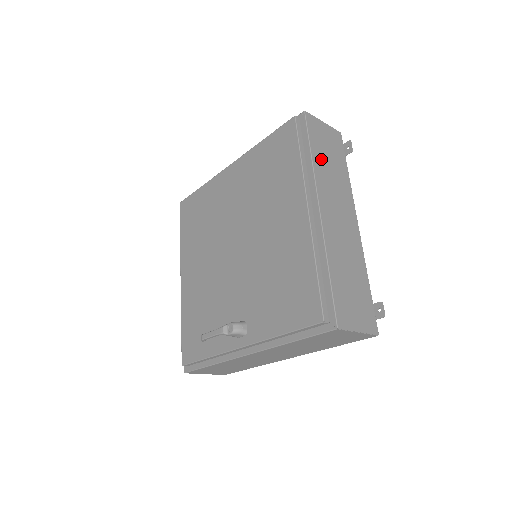
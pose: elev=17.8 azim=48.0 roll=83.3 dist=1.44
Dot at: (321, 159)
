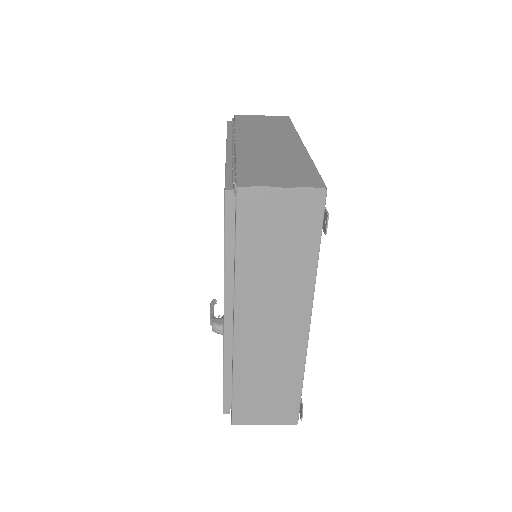
Dot at: (256, 258)
